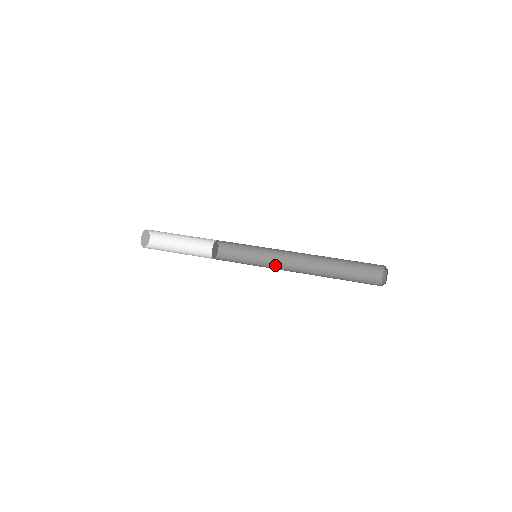
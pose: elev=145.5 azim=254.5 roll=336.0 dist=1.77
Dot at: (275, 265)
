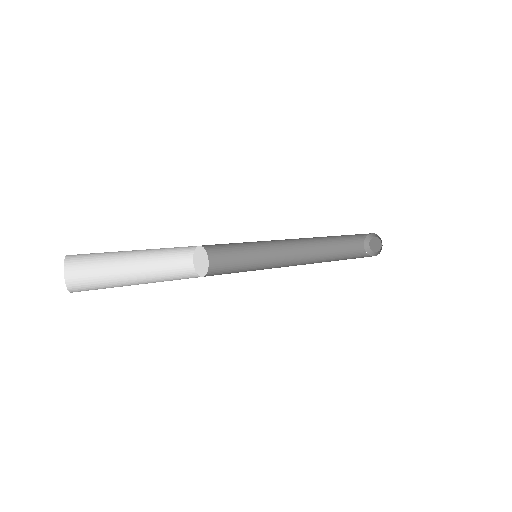
Dot at: (278, 267)
